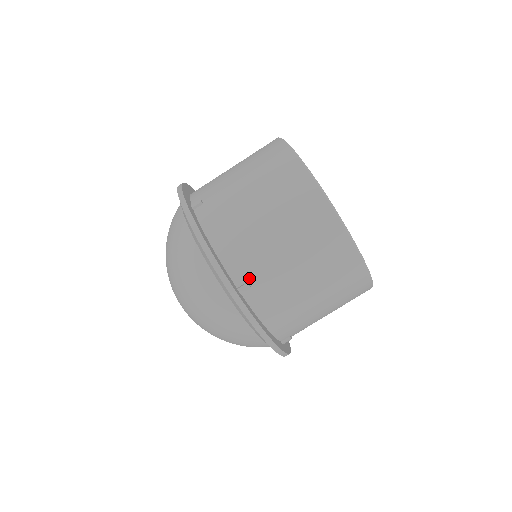
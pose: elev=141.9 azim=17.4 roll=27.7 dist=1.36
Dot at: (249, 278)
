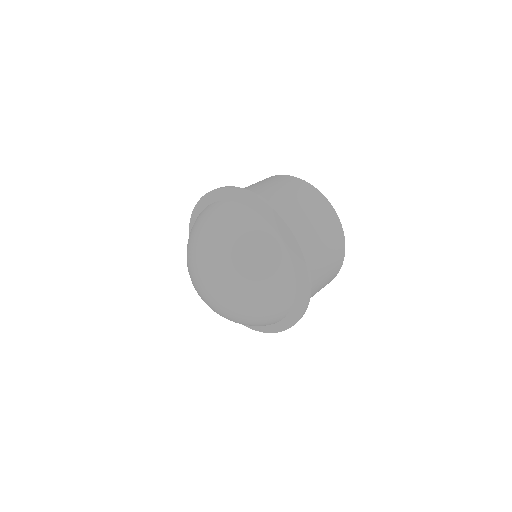
Dot at: occluded
